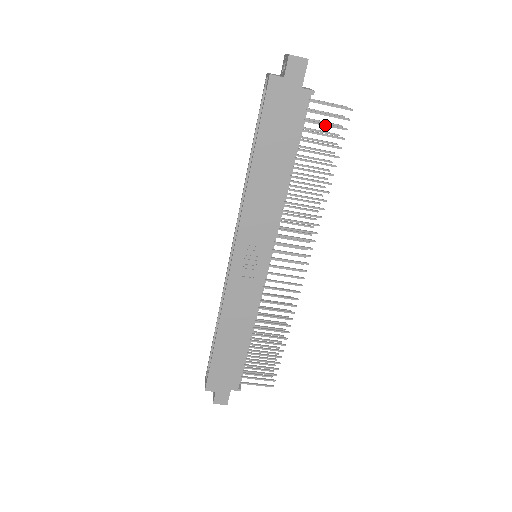
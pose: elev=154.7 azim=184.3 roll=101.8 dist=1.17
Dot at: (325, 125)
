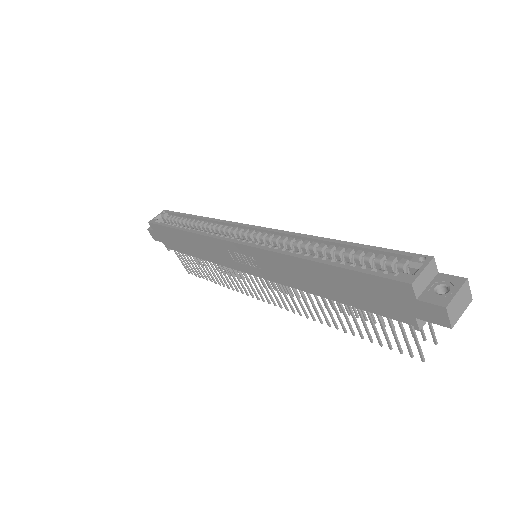
Dot at: (394, 334)
